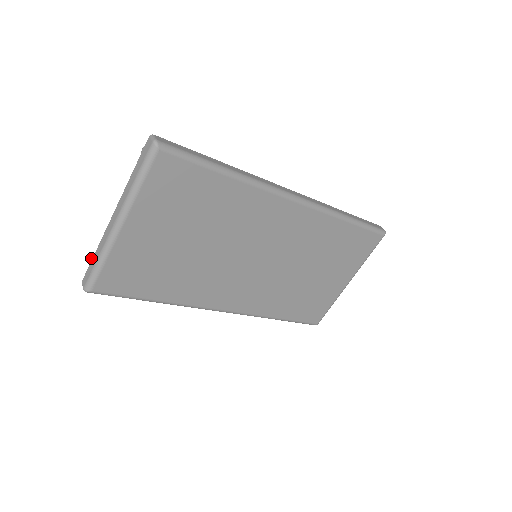
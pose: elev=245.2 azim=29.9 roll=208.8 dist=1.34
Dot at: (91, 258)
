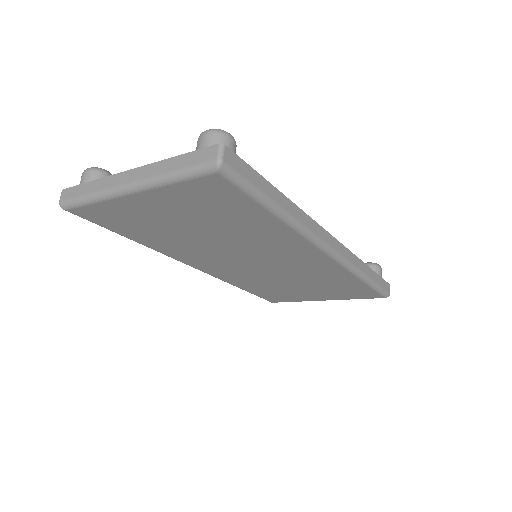
Dot at: (87, 169)
